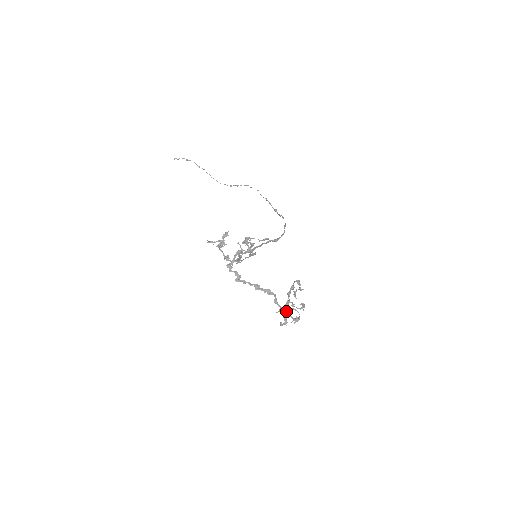
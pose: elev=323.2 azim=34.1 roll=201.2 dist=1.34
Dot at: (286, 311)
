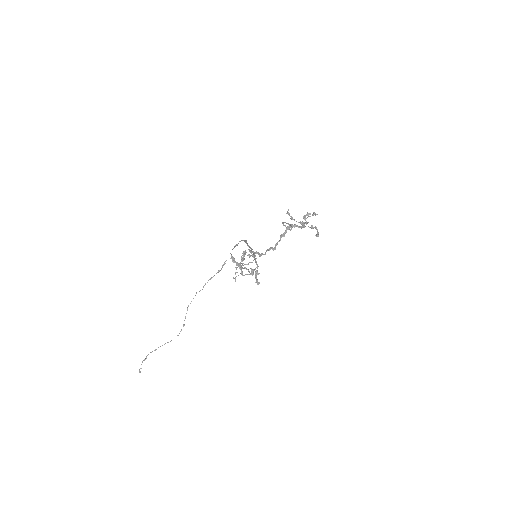
Dot at: (306, 215)
